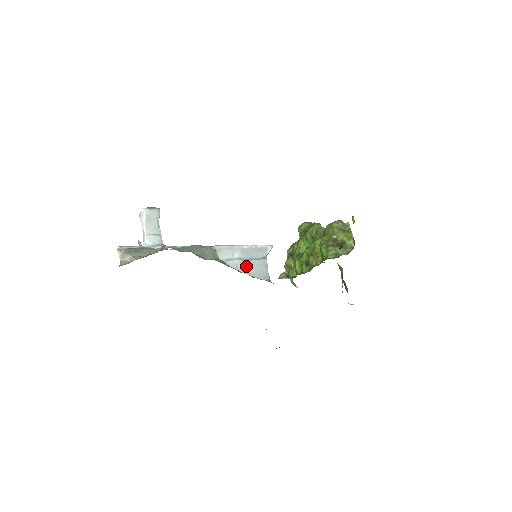
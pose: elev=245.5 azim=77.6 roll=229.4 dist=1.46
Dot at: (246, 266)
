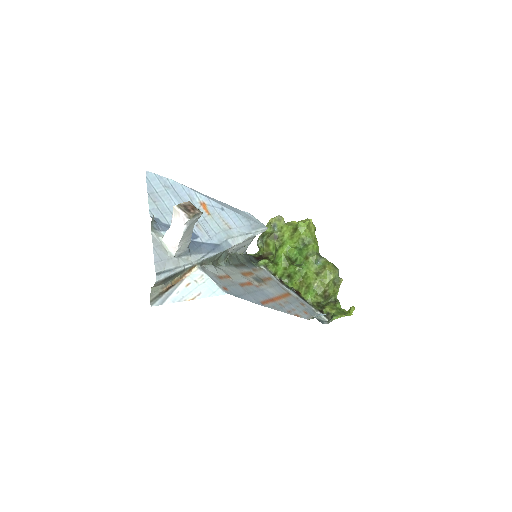
Dot at: (239, 248)
